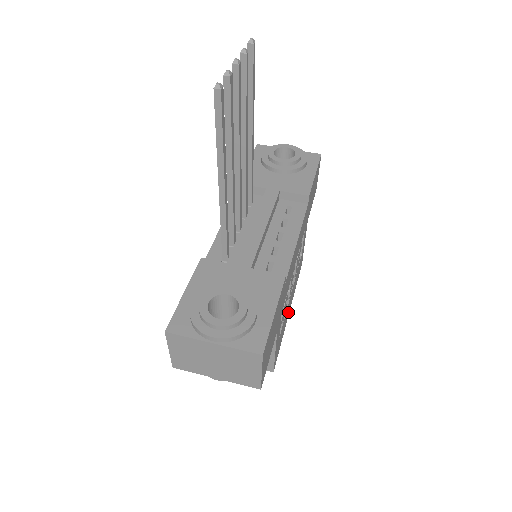
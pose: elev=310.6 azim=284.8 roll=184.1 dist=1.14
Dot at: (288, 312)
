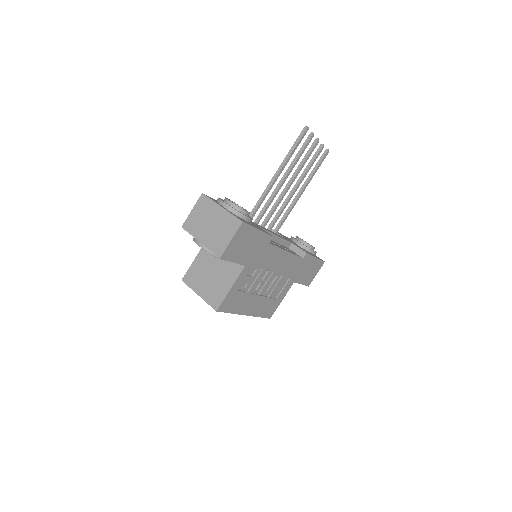
Dot at: (247, 309)
